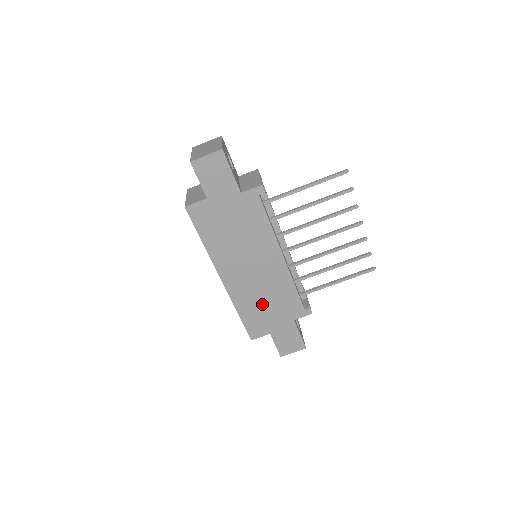
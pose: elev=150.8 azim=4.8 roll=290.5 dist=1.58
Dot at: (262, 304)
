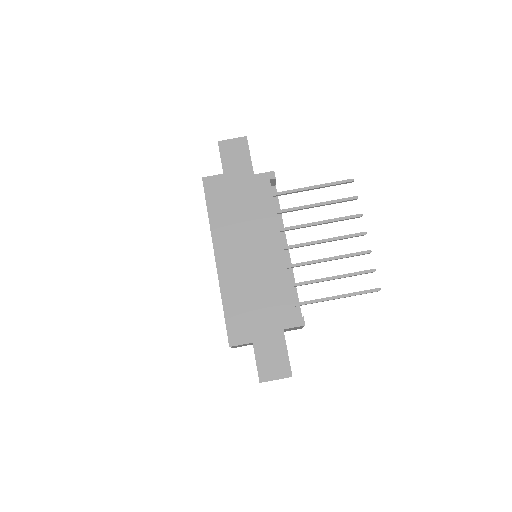
Dot at: (251, 299)
